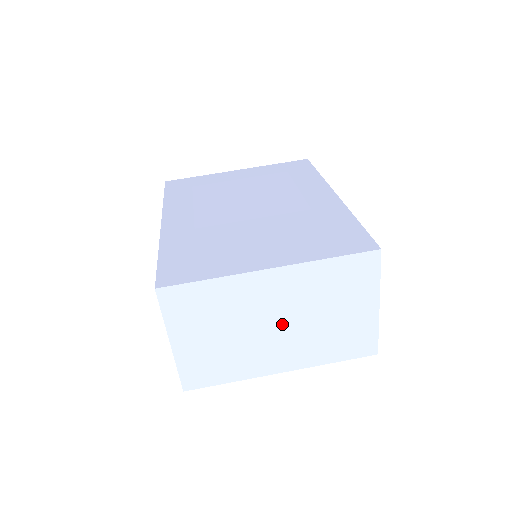
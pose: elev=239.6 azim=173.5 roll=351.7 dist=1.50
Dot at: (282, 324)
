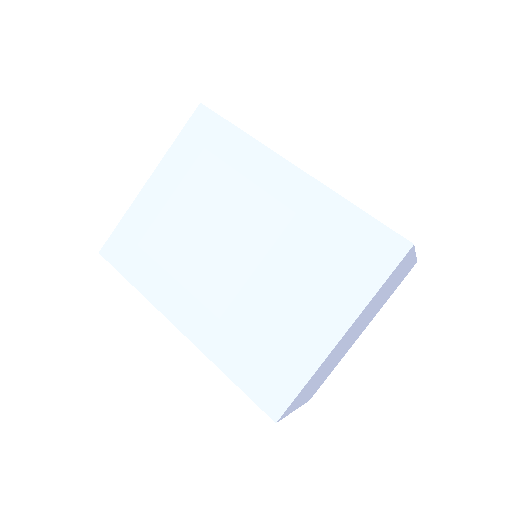
Dot at: (357, 330)
